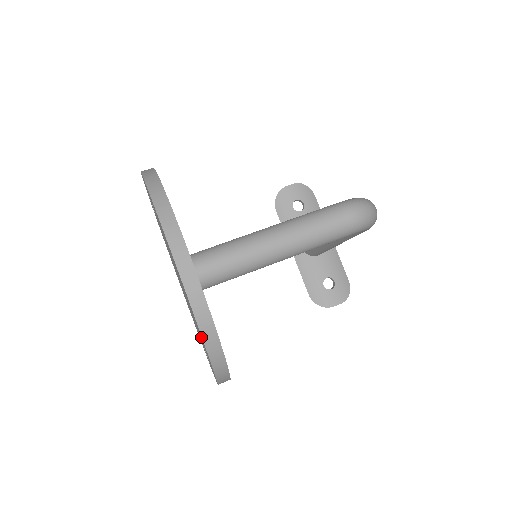
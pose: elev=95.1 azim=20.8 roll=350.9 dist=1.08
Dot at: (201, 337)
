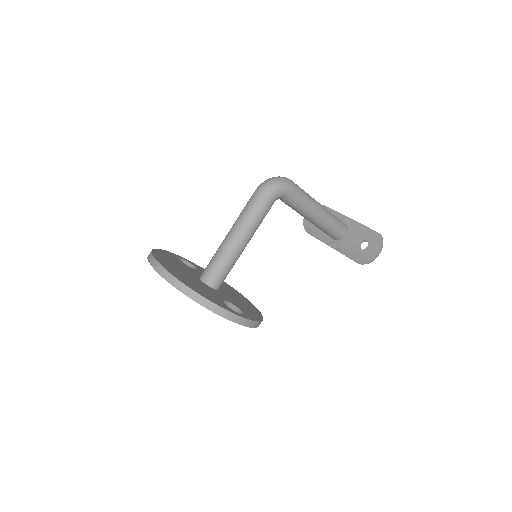
Dot at: occluded
